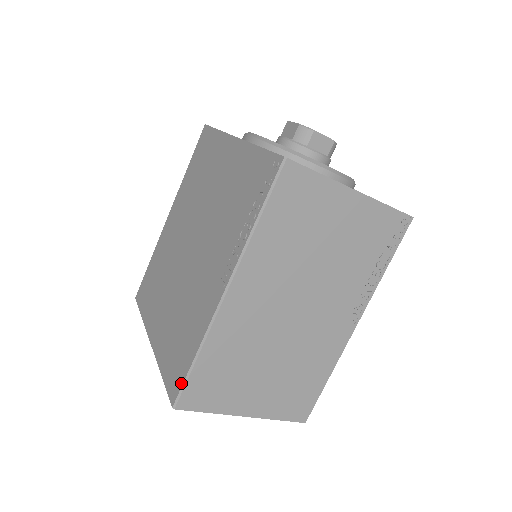
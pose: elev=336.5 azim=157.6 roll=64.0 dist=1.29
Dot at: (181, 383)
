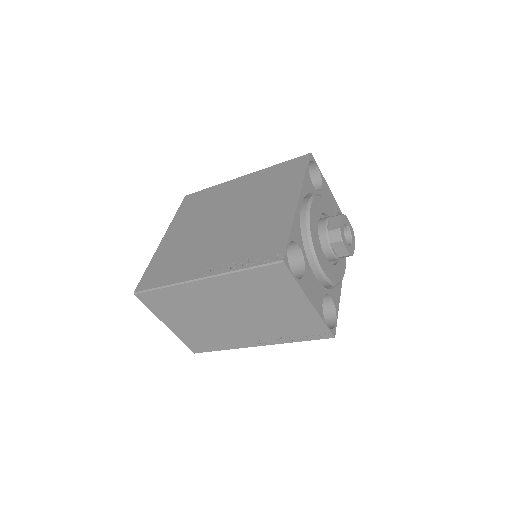
Dot at: (147, 288)
